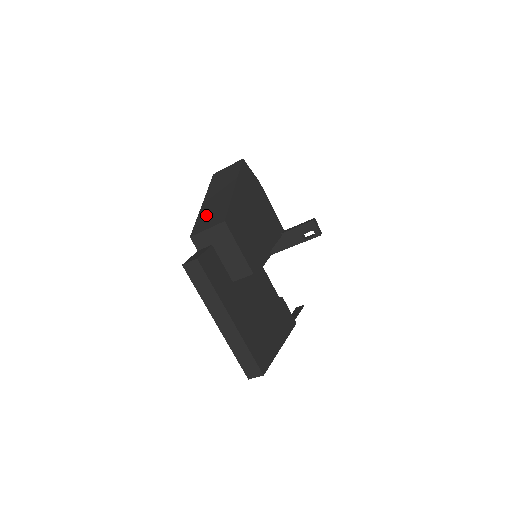
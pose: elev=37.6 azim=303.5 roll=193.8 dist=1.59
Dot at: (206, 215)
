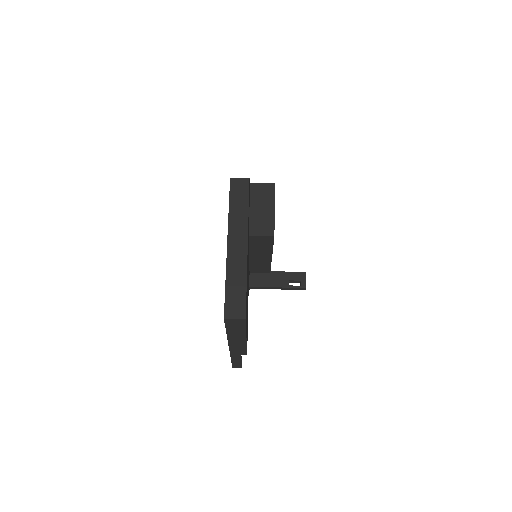
Dot at: occluded
